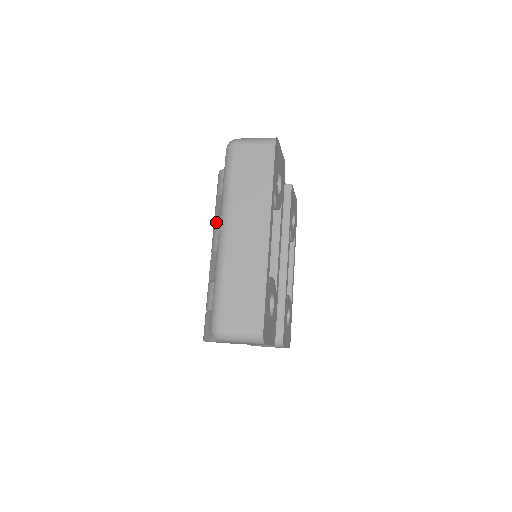
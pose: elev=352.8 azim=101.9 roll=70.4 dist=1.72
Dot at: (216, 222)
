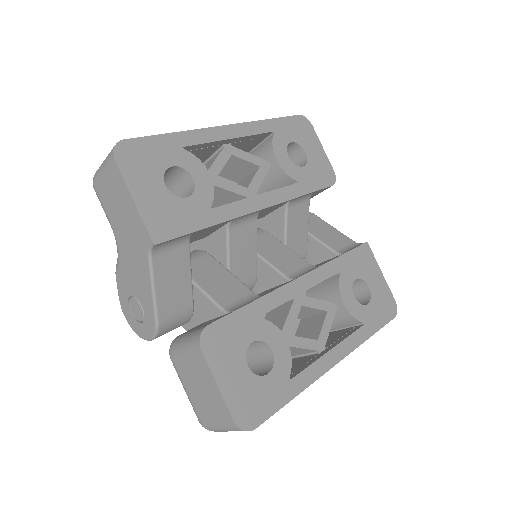
Dot at: occluded
